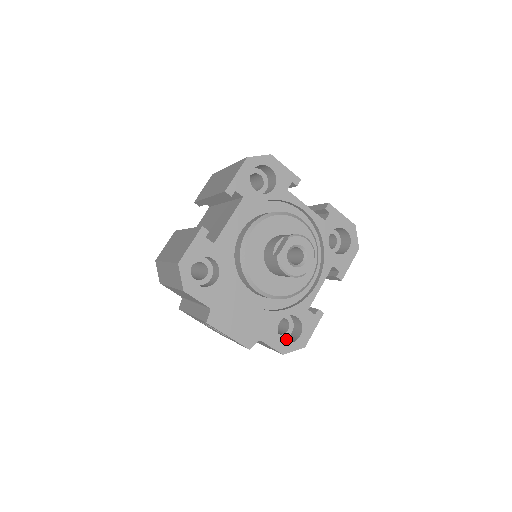
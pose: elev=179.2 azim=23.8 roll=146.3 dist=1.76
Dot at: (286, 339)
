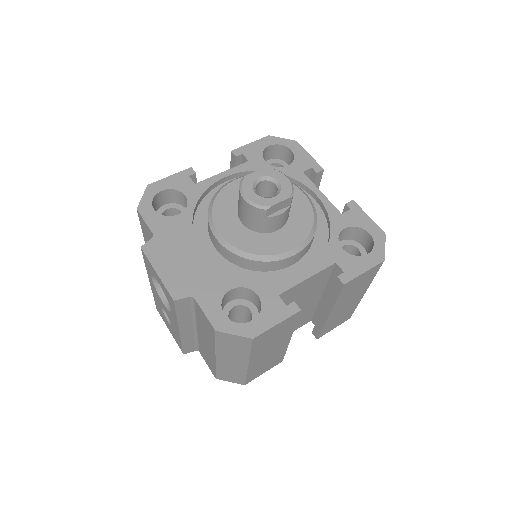
Dot at: occluded
